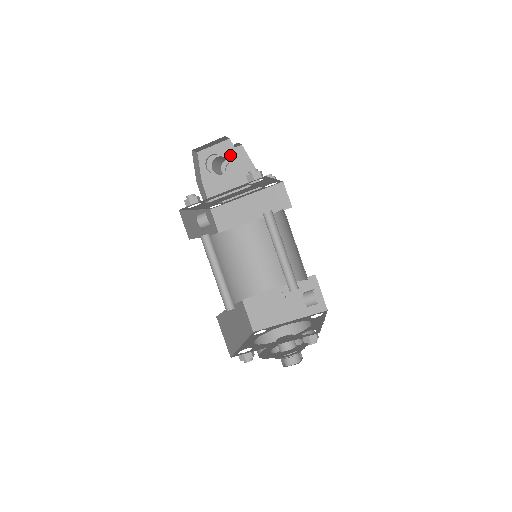
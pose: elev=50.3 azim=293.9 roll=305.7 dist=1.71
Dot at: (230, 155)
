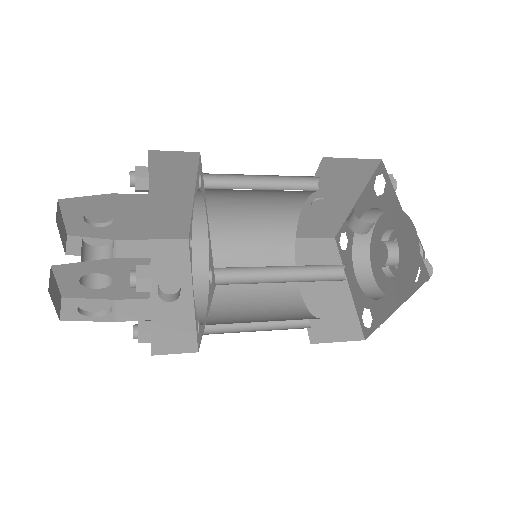
Dot at: (82, 270)
